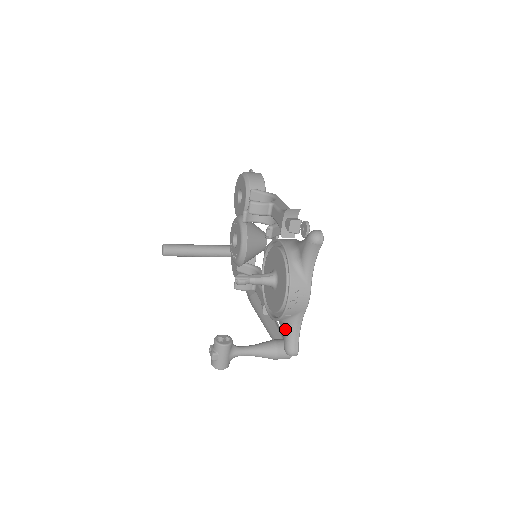
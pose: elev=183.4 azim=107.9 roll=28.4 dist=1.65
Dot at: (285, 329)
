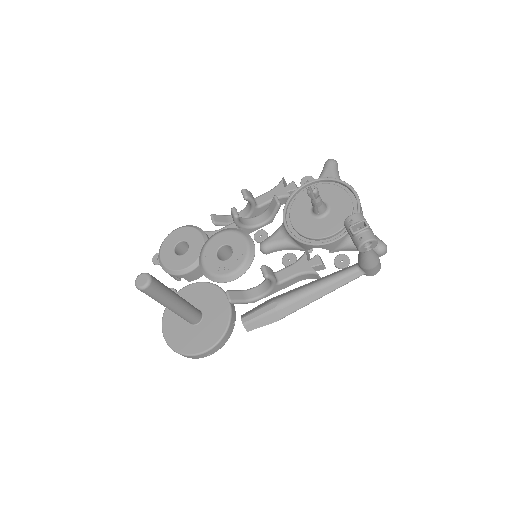
Dot at: occluded
